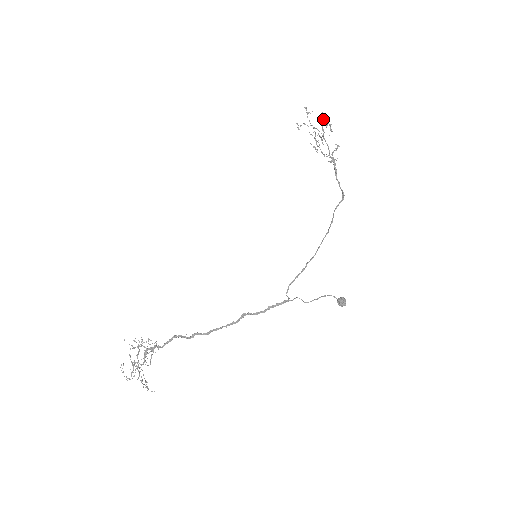
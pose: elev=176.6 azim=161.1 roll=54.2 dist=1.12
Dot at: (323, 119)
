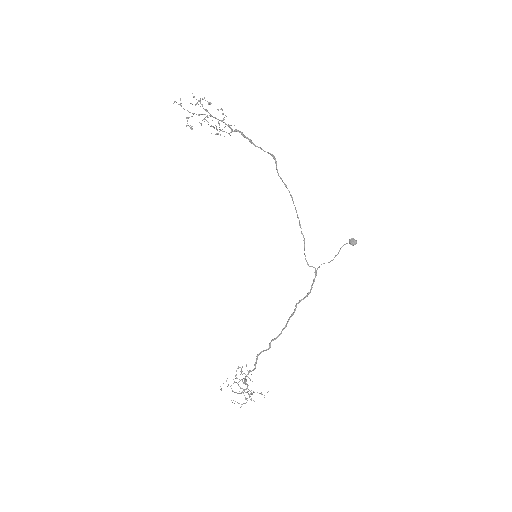
Dot at: (198, 101)
